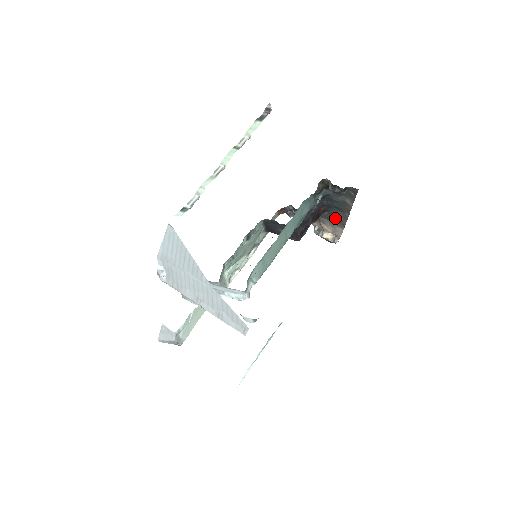
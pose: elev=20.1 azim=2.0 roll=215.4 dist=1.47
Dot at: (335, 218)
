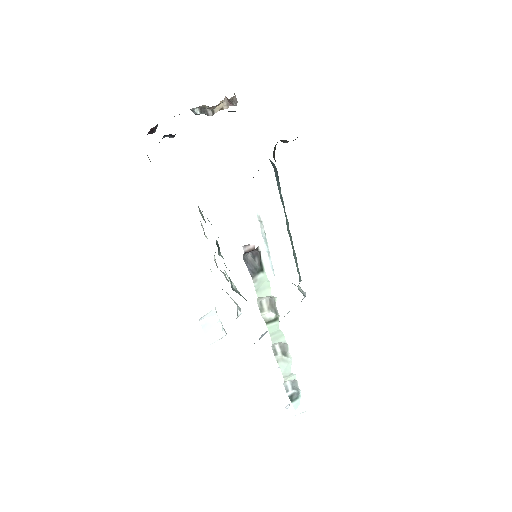
Dot at: occluded
